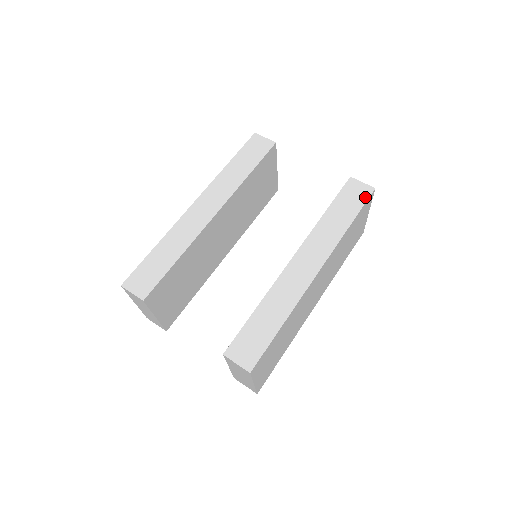
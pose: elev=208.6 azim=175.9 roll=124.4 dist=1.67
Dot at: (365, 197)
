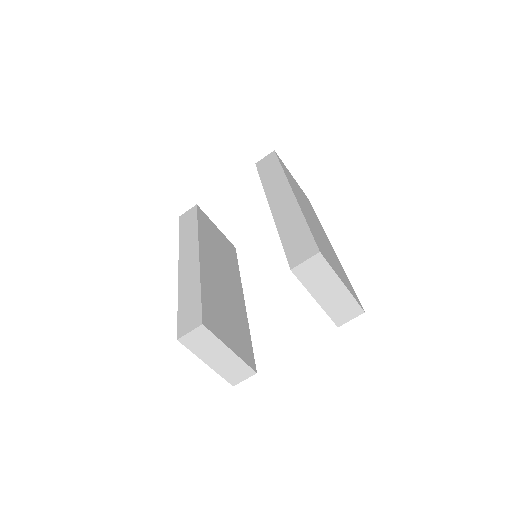
Dot at: (274, 157)
